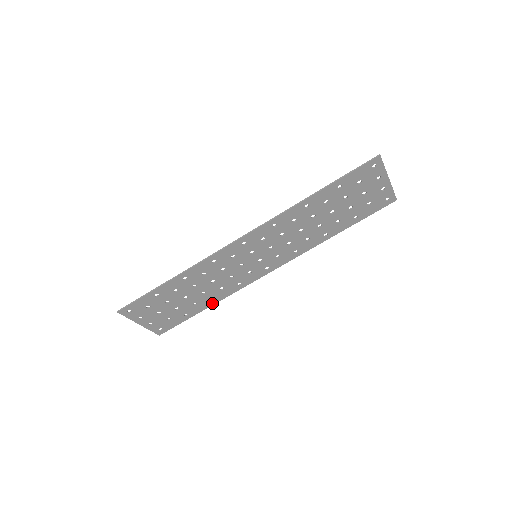
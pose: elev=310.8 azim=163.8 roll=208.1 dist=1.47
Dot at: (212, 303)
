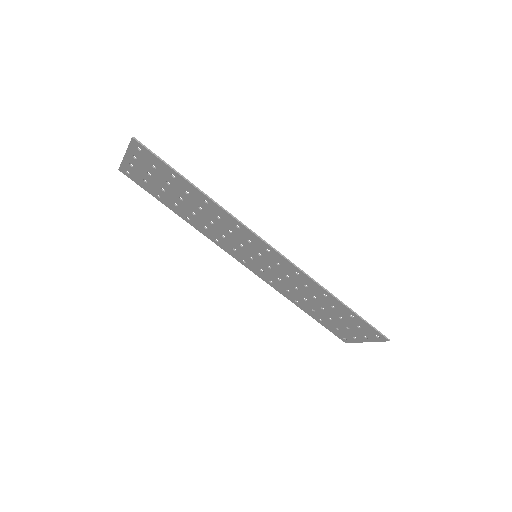
Dot at: (184, 217)
